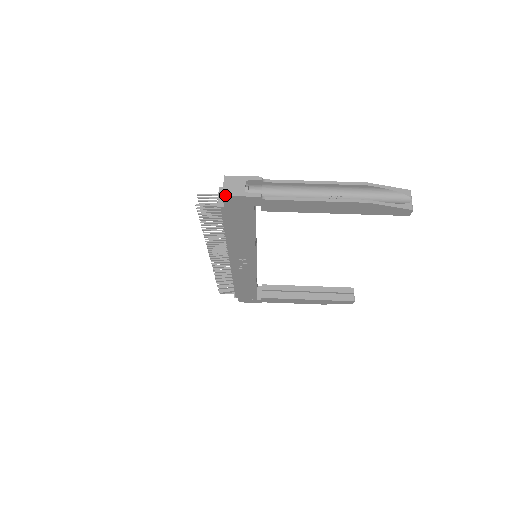
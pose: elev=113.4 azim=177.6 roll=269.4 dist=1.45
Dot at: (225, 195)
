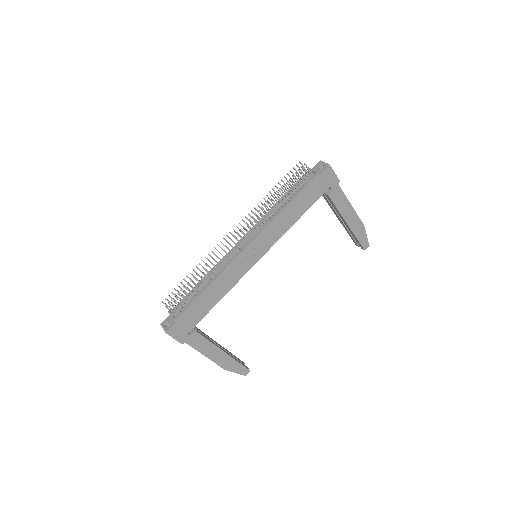
Dot at: occluded
